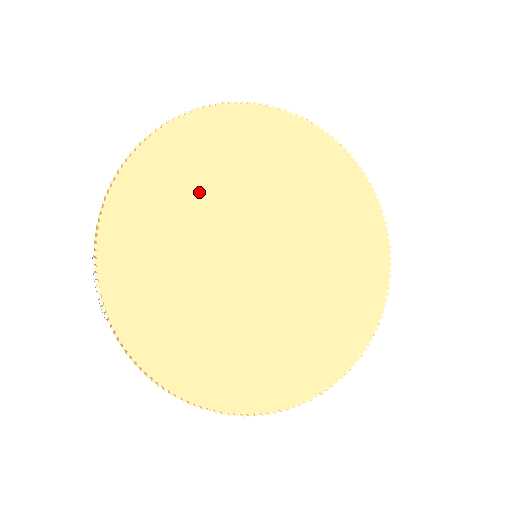
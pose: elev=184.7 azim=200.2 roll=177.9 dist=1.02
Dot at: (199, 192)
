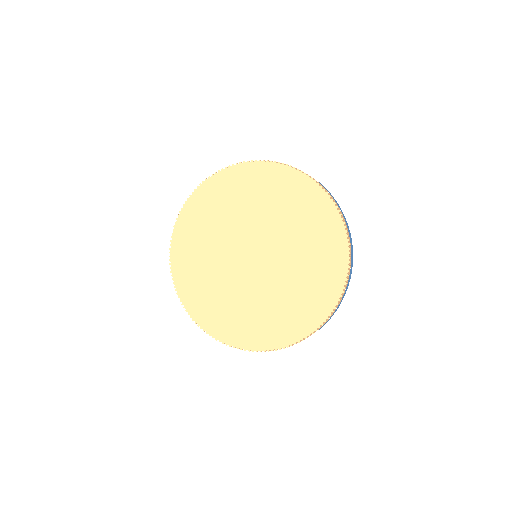
Dot at: (261, 203)
